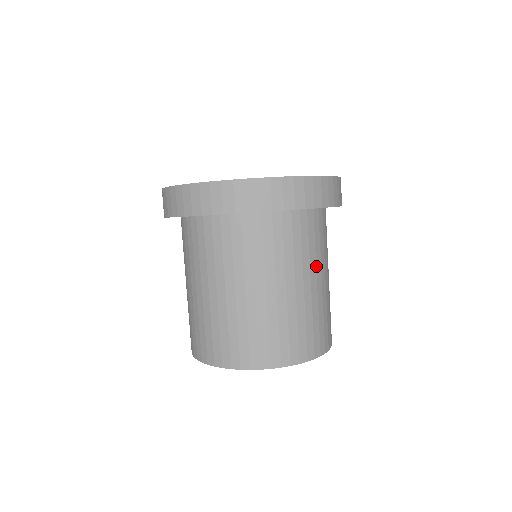
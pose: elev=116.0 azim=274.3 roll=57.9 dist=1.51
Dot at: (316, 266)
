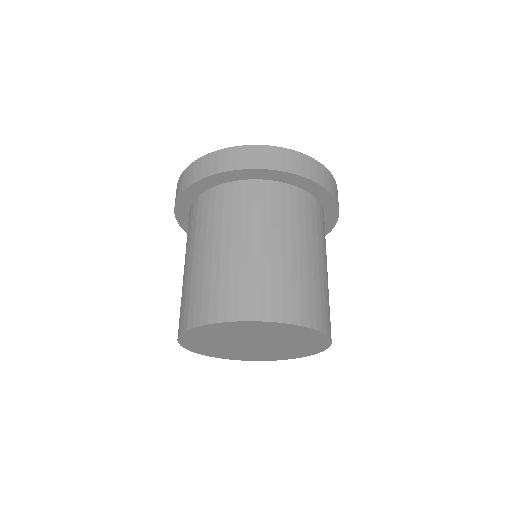
Dot at: (313, 241)
